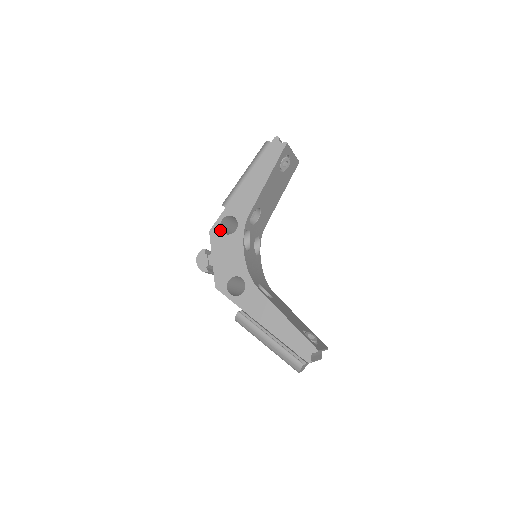
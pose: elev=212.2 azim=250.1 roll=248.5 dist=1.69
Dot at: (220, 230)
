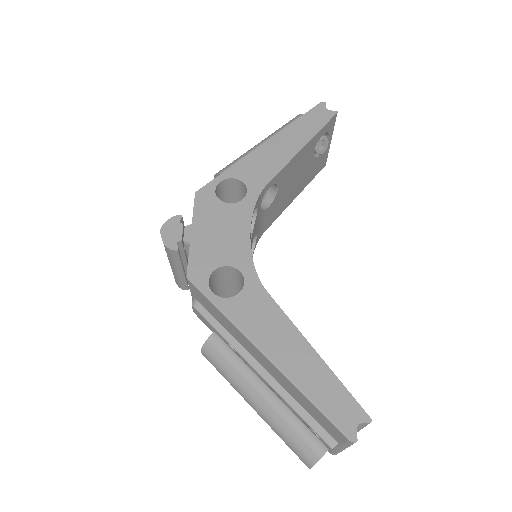
Dot at: (215, 194)
